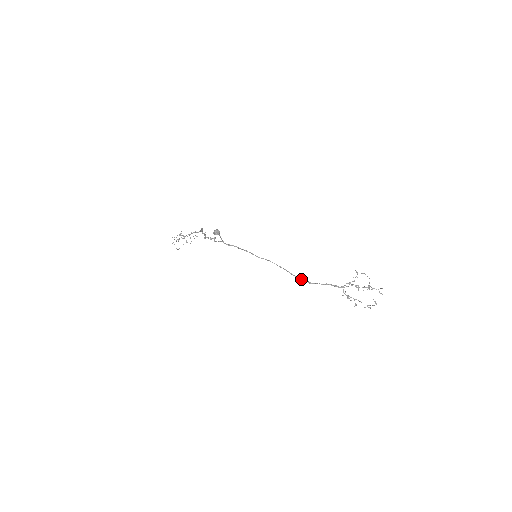
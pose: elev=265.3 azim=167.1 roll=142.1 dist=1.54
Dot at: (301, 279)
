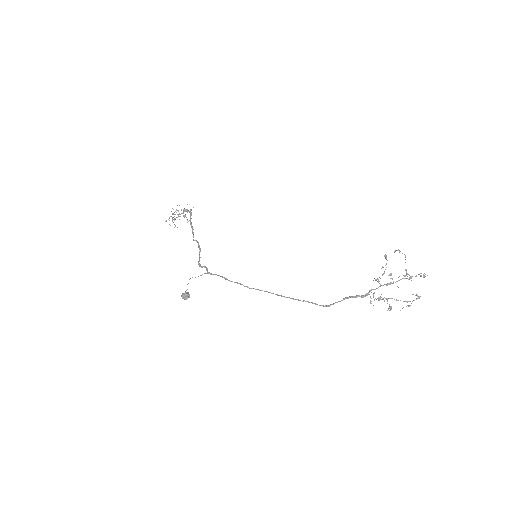
Dot at: occluded
